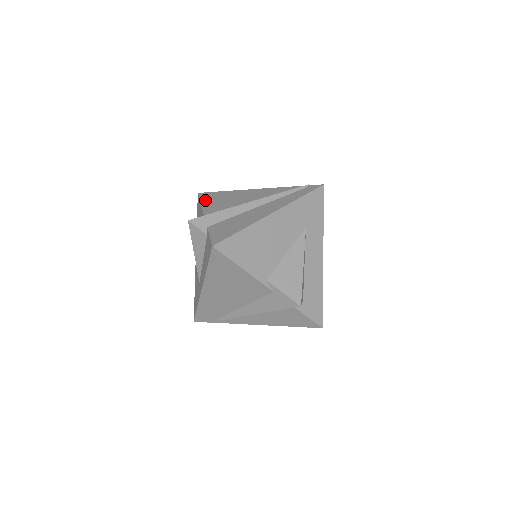
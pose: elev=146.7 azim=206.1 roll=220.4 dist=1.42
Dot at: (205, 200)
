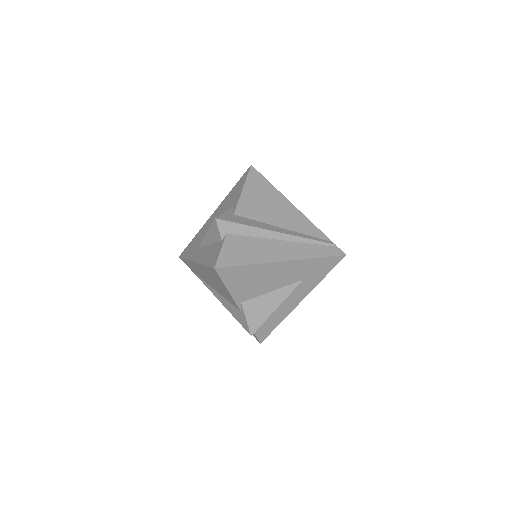
Dot at: (249, 185)
